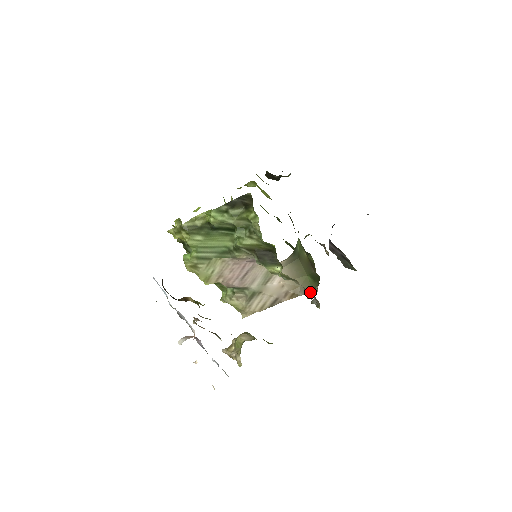
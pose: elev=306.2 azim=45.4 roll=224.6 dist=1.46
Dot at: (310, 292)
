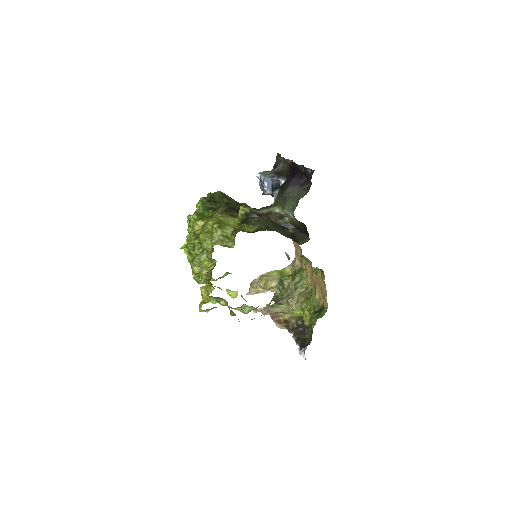
Dot at: occluded
